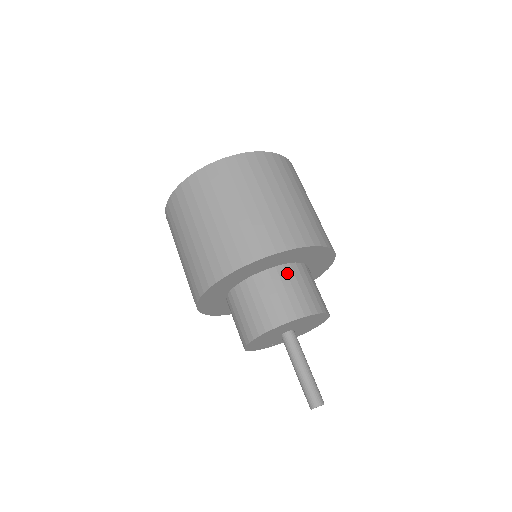
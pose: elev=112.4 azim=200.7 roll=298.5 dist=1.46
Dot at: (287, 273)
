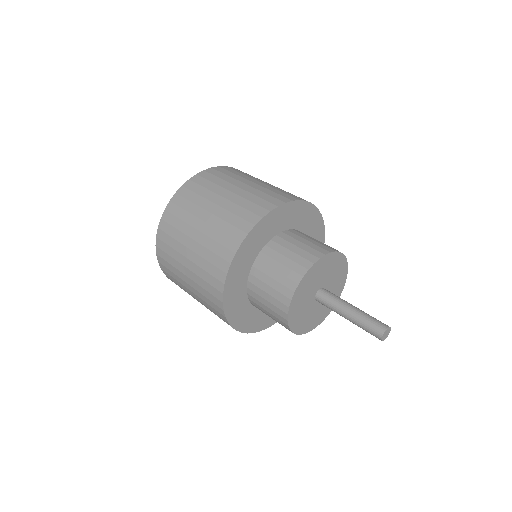
Dot at: occluded
